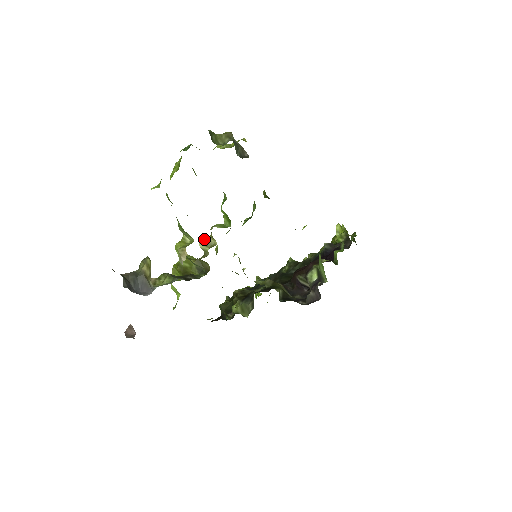
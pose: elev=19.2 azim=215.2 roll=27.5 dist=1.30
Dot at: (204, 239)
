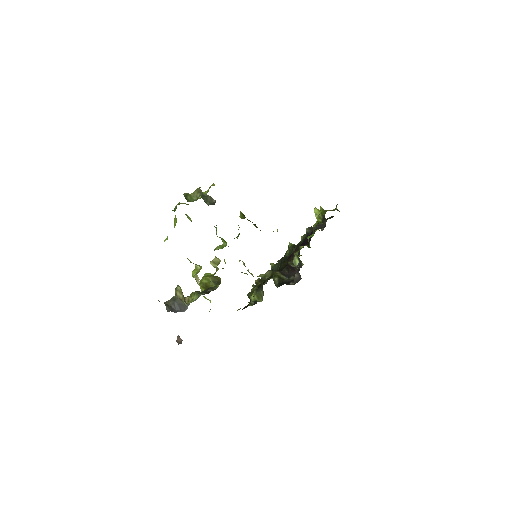
Dot at: (212, 260)
